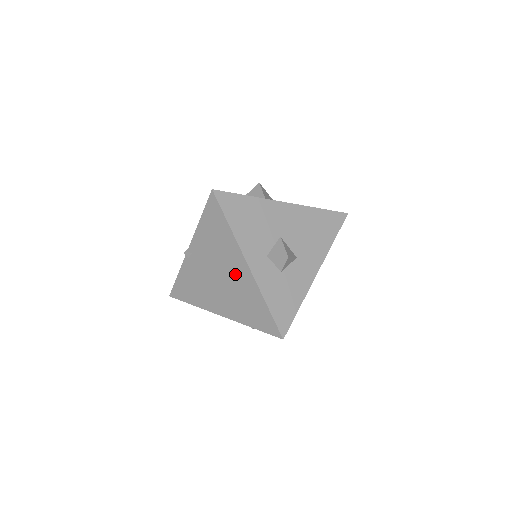
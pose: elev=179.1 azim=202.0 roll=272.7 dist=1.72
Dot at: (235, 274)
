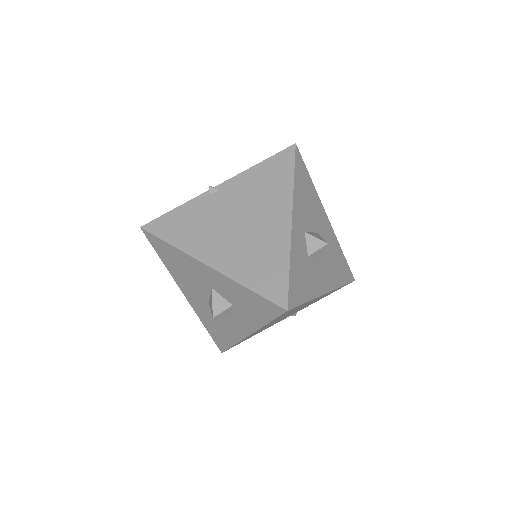
Dot at: (266, 224)
